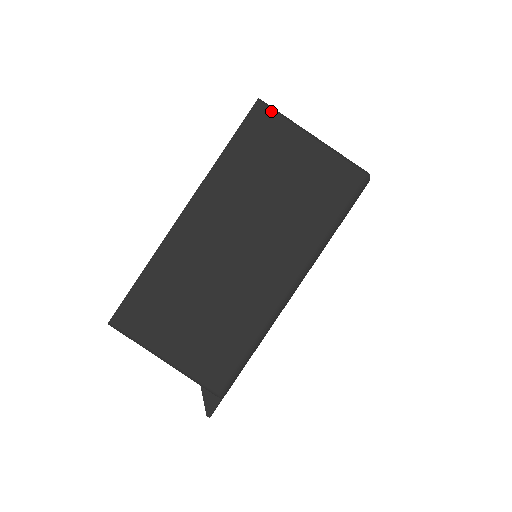
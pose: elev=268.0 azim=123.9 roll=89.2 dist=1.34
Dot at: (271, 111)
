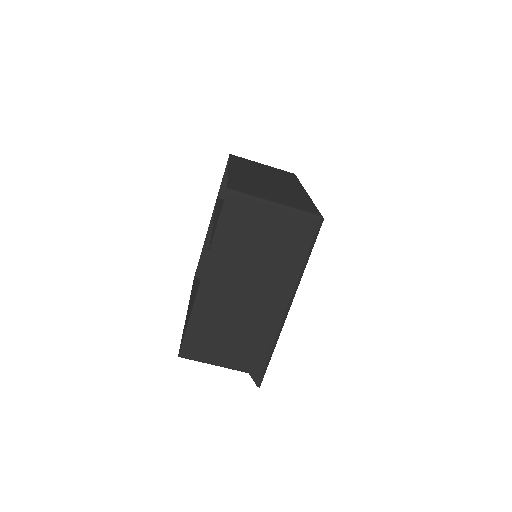
Dot at: (239, 195)
